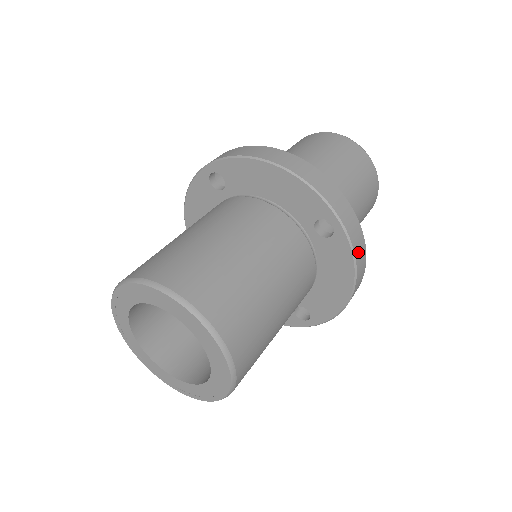
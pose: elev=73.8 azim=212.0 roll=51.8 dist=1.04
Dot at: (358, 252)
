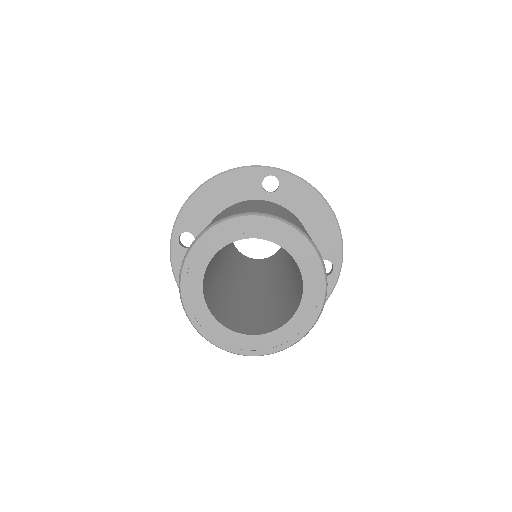
Dot at: (303, 179)
